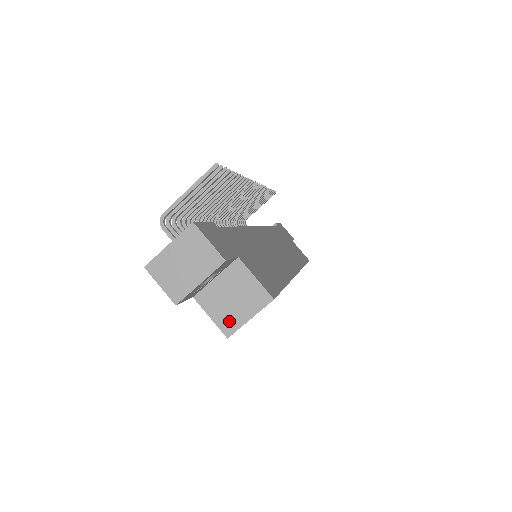
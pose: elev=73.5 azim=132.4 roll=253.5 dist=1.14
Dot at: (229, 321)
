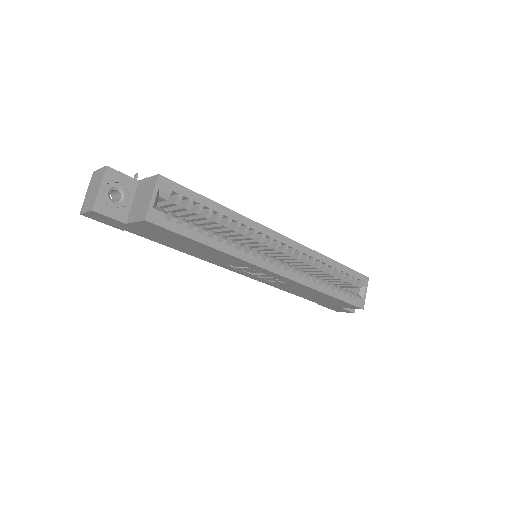
Dot at: (143, 211)
